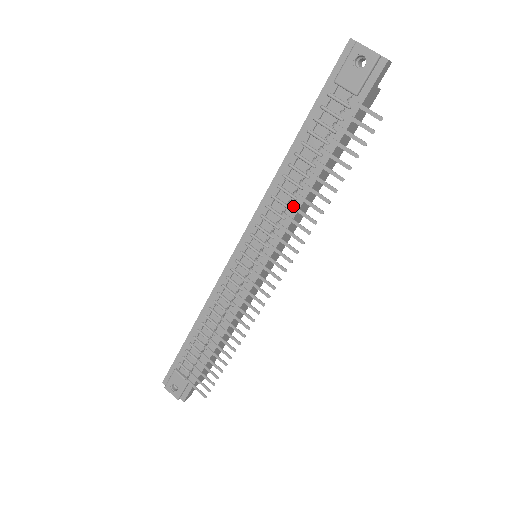
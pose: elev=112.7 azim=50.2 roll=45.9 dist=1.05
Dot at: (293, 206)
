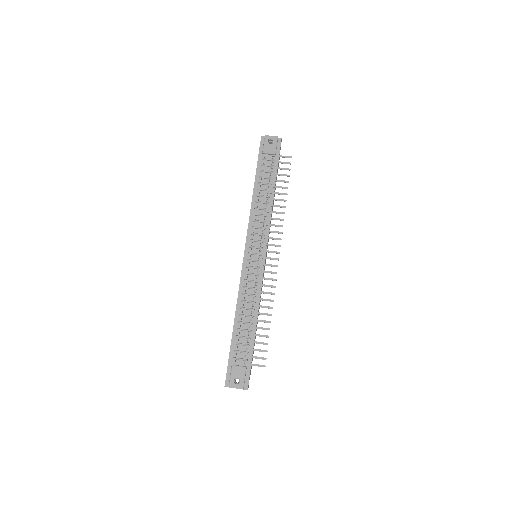
Dot at: (269, 211)
